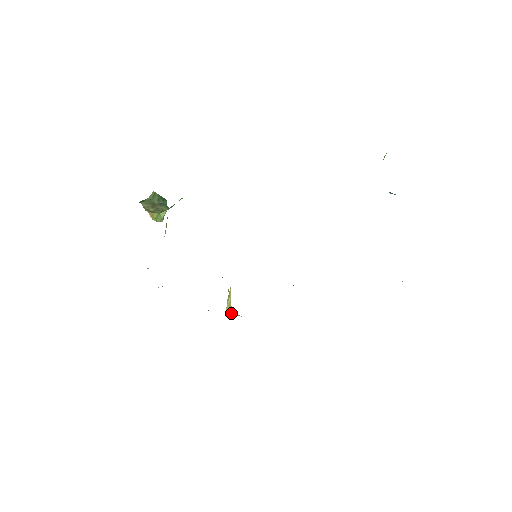
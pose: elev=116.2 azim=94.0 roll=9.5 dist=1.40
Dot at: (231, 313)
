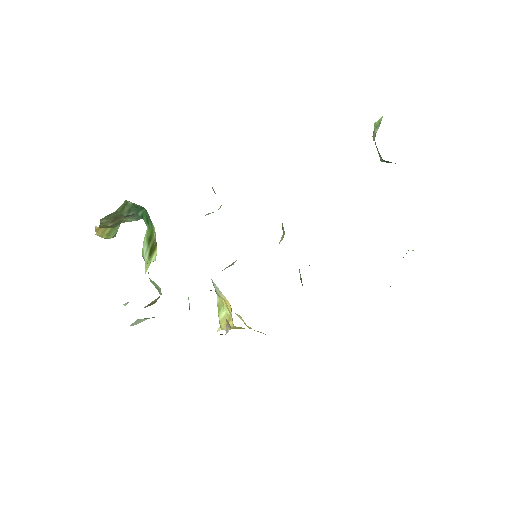
Dot at: (230, 328)
